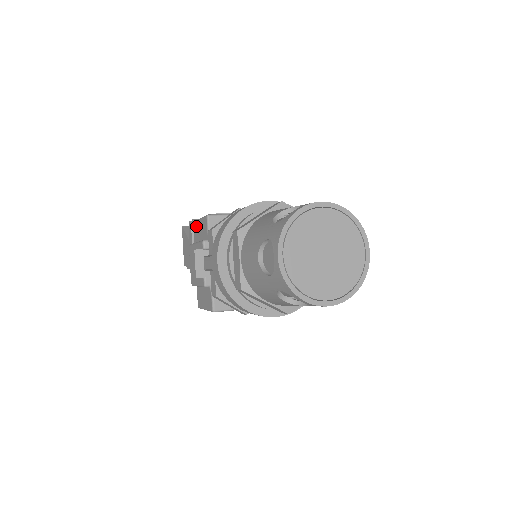
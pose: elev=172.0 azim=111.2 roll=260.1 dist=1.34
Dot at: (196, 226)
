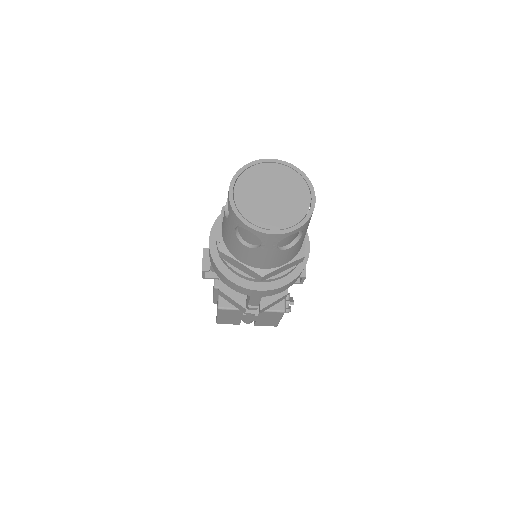
Dot at: occluded
